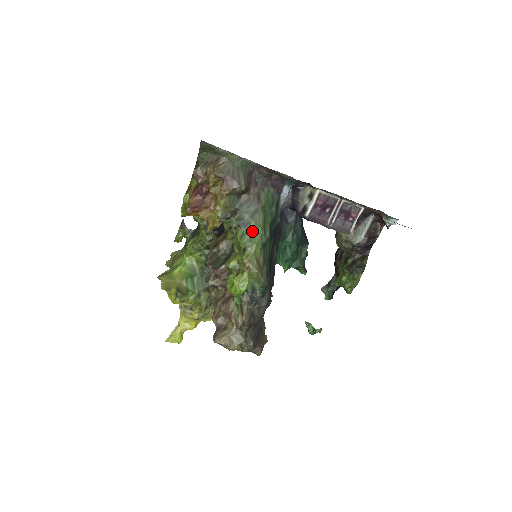
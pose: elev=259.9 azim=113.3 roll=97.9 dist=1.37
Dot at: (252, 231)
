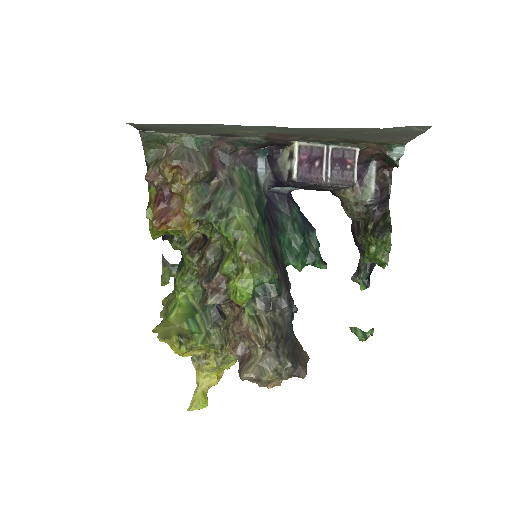
Dot at: (236, 217)
